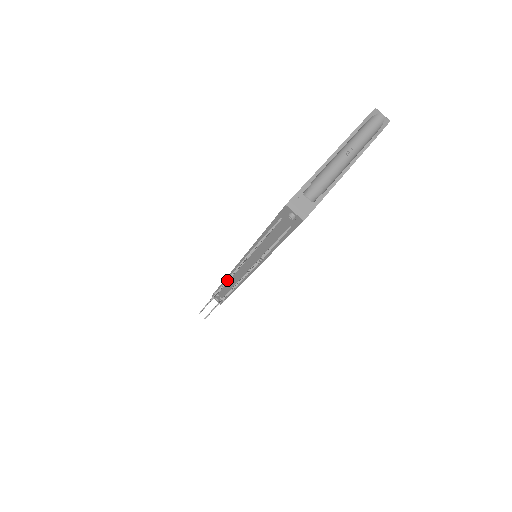
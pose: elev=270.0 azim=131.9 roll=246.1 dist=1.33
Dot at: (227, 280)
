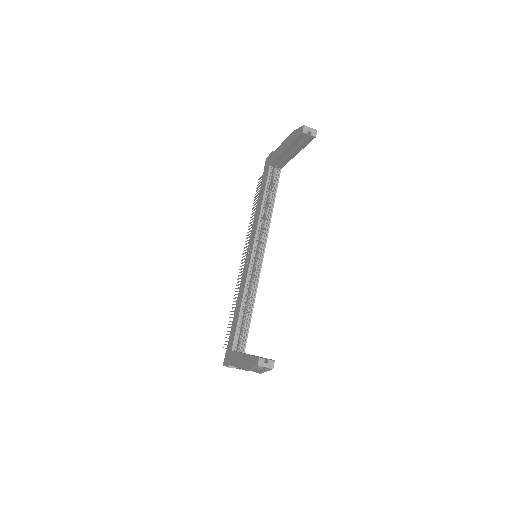
Dot at: occluded
